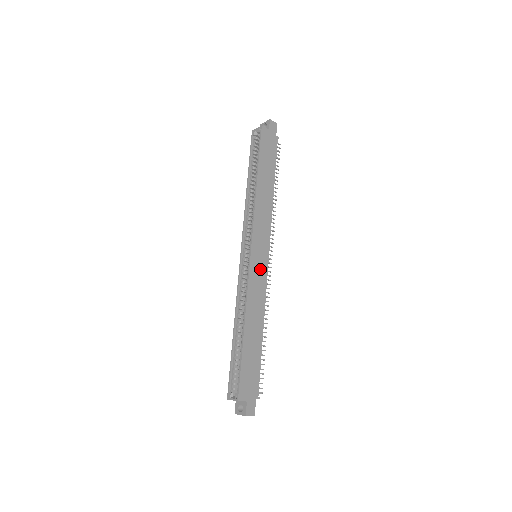
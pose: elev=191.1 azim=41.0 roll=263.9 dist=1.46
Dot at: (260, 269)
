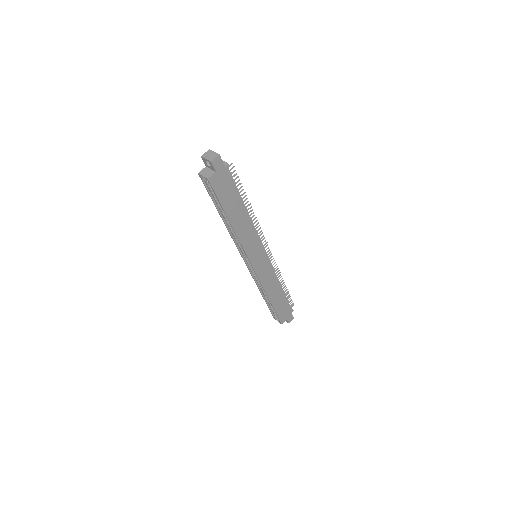
Dot at: (264, 266)
